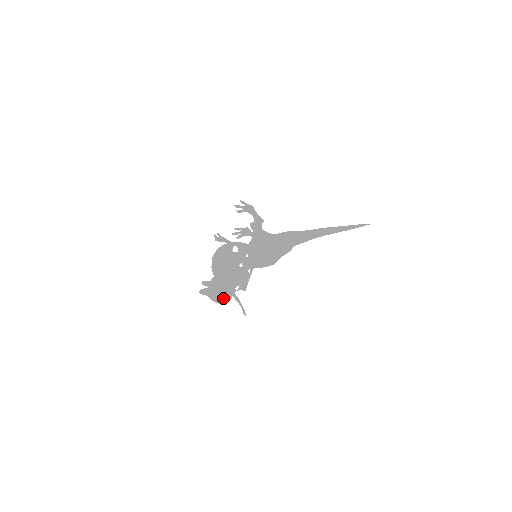
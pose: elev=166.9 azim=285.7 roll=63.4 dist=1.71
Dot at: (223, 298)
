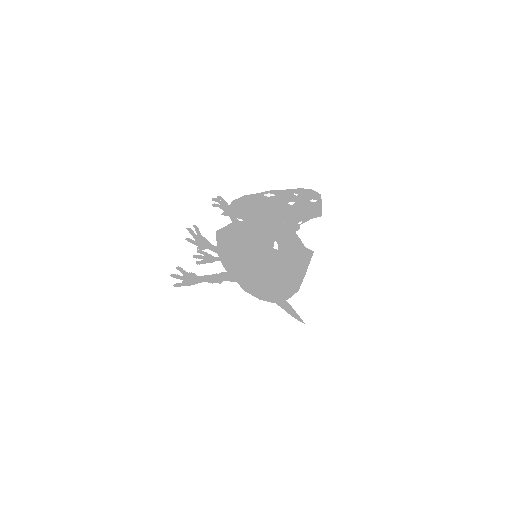
Dot at: (291, 221)
